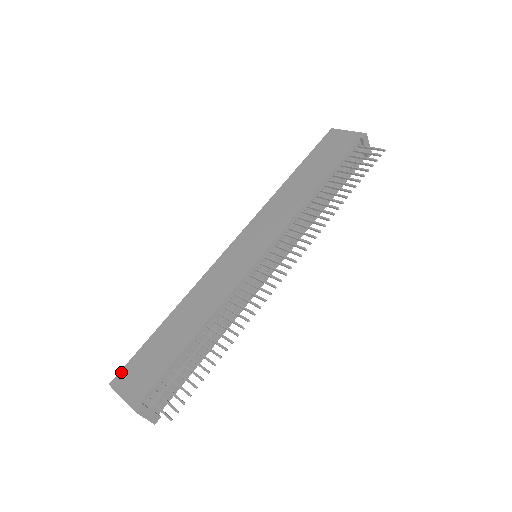
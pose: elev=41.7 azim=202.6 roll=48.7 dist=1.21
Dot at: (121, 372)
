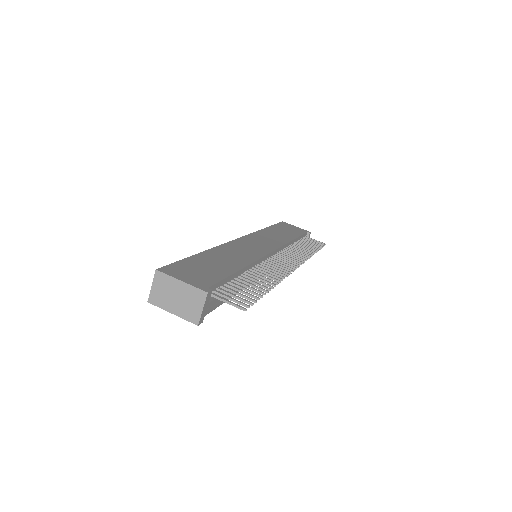
Dot at: (168, 266)
